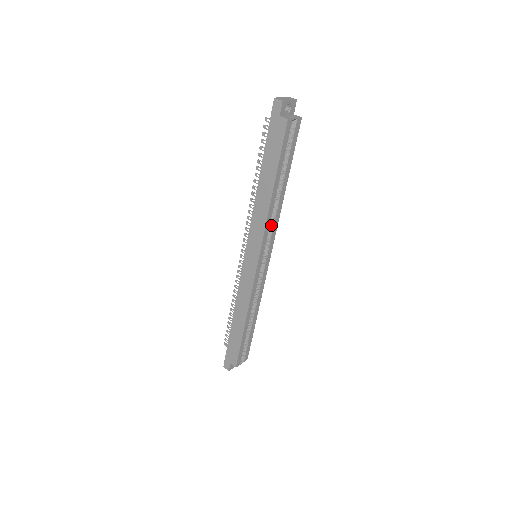
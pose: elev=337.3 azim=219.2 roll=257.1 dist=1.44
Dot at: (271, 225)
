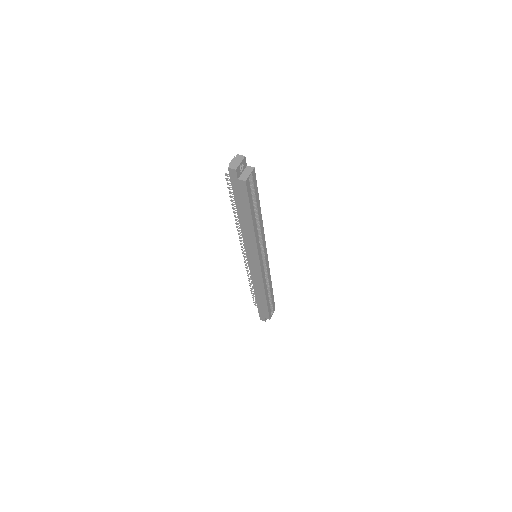
Dot at: (260, 237)
